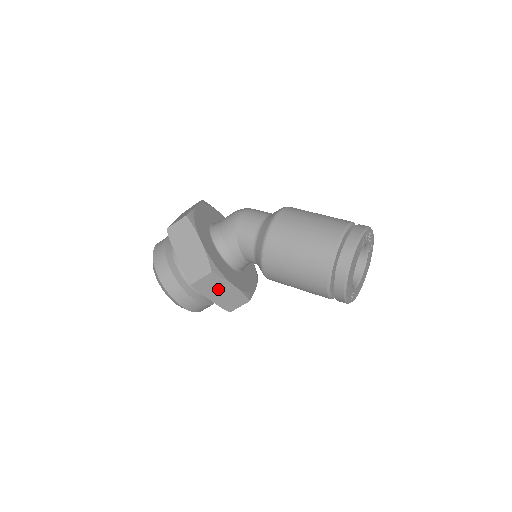
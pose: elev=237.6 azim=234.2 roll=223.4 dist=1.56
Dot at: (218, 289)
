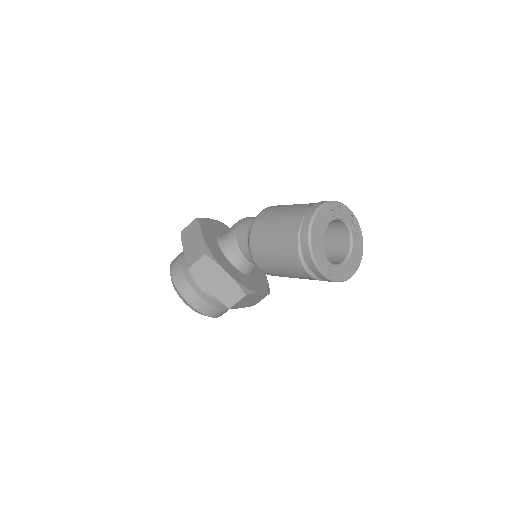
Dot at: (213, 276)
